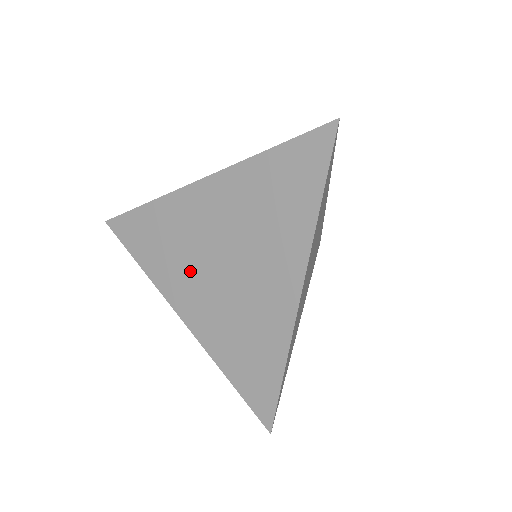
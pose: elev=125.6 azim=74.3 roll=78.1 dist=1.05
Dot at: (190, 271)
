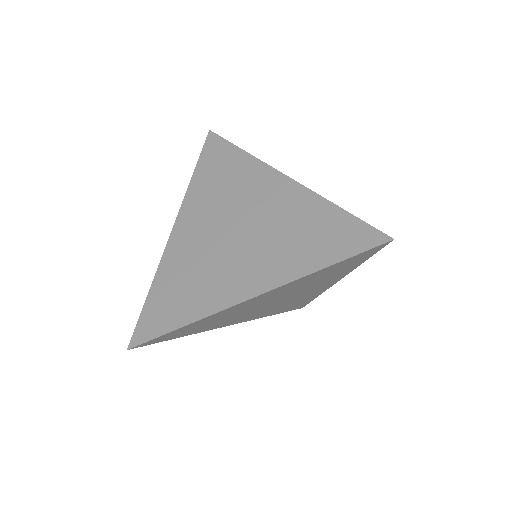
Dot at: (212, 212)
